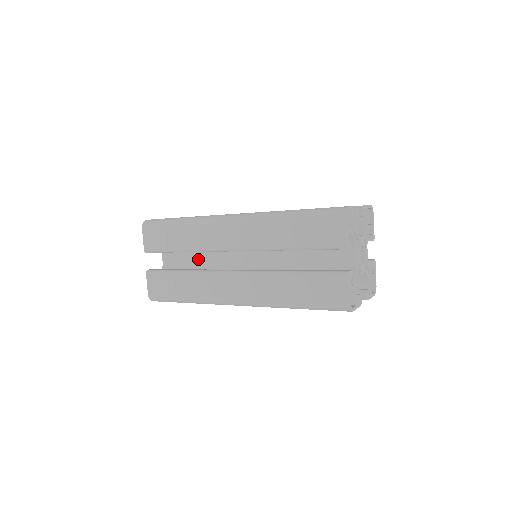
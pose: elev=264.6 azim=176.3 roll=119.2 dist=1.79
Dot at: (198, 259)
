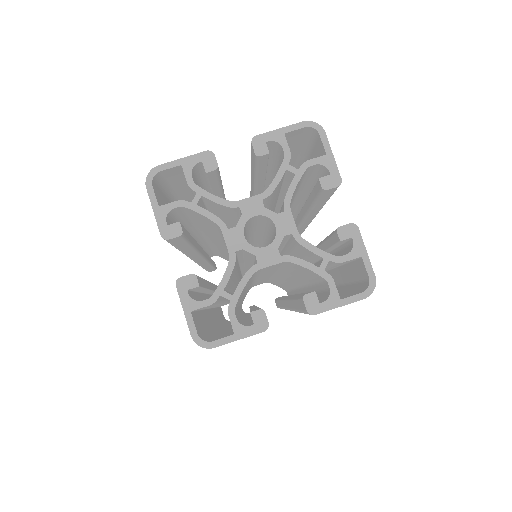
Dot at: occluded
